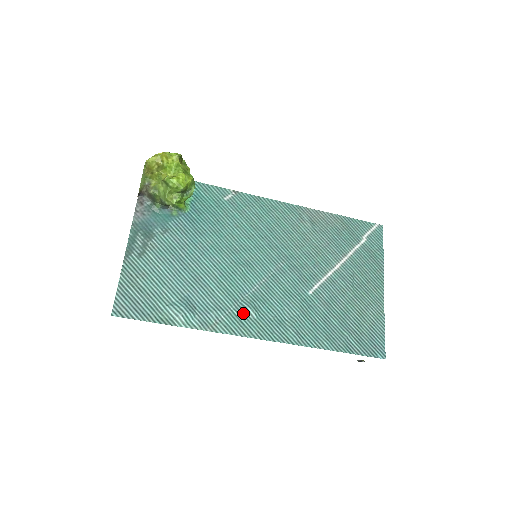
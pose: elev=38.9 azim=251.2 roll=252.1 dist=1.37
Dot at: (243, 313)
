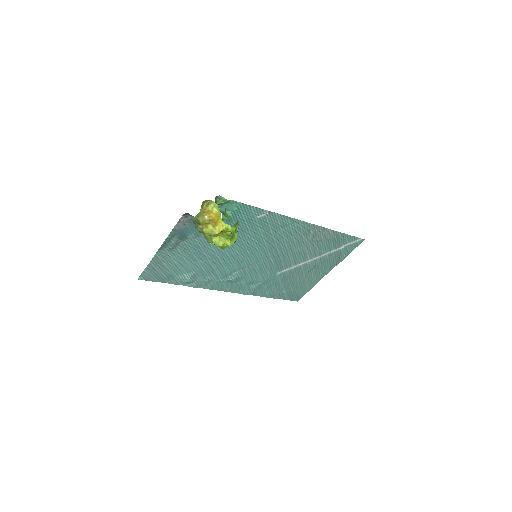
Dot at: (227, 281)
